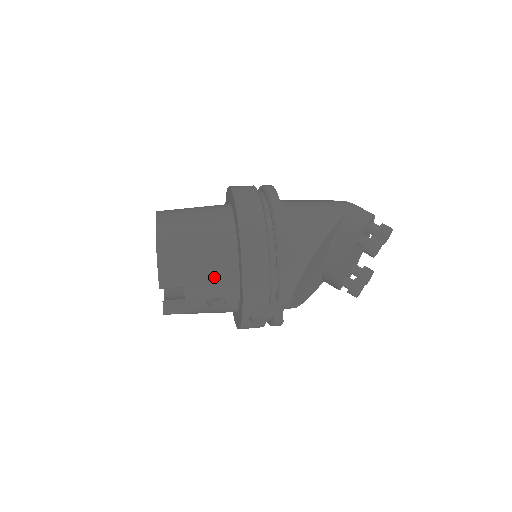
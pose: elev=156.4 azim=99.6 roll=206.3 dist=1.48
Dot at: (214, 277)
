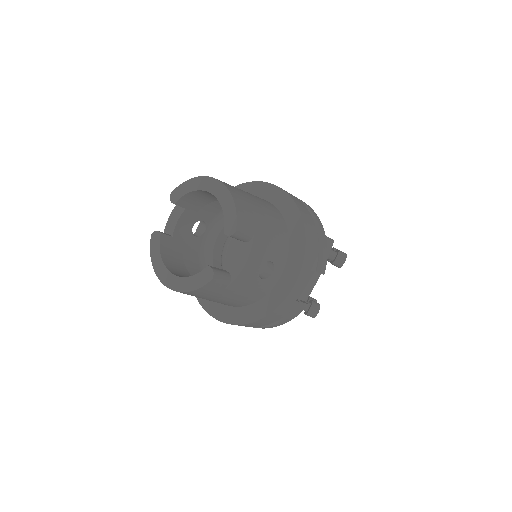
Dot at: (274, 236)
